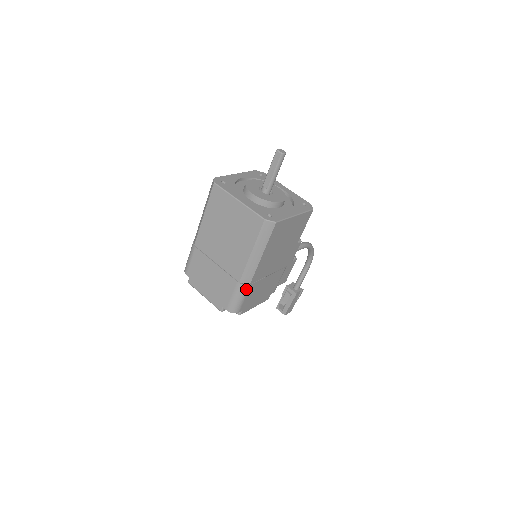
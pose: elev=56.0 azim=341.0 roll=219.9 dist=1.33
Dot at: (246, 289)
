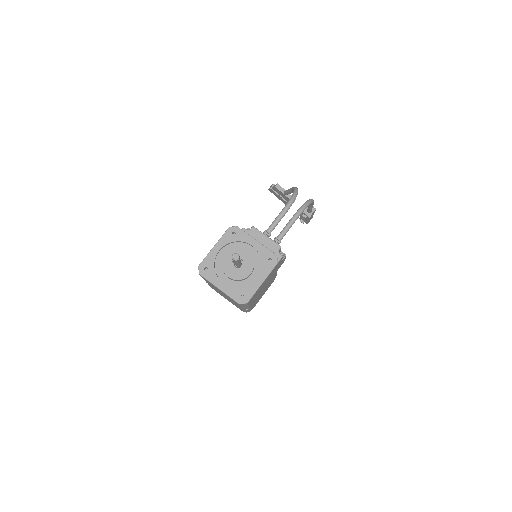
Dot at: (249, 309)
